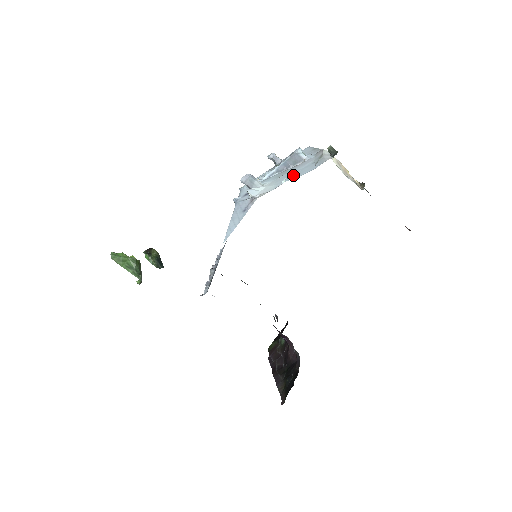
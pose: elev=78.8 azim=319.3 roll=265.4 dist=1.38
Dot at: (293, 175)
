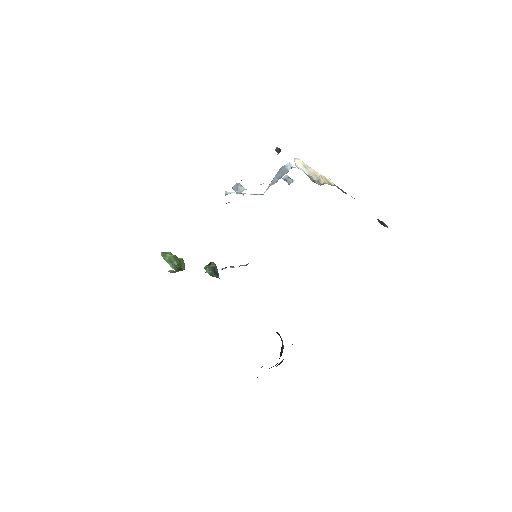
Dot at: occluded
